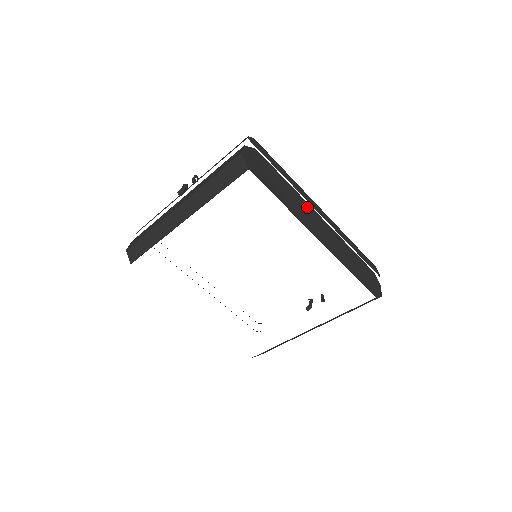
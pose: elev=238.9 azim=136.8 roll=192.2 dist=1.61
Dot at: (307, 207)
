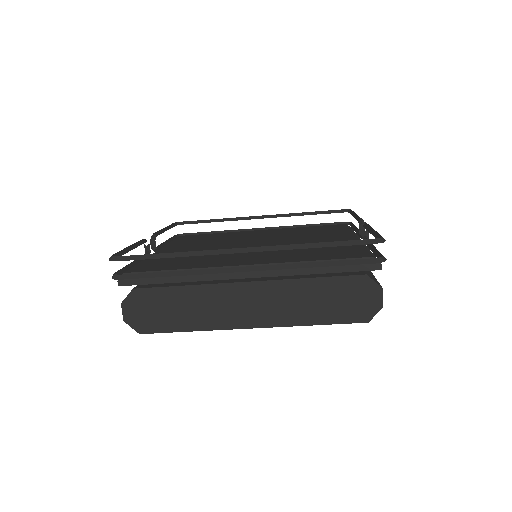
Dot at: (224, 292)
